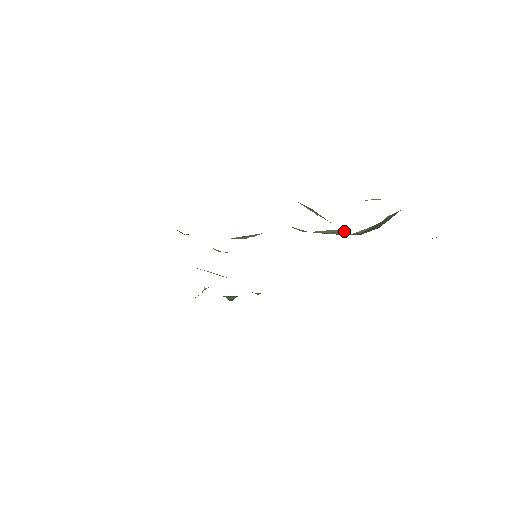
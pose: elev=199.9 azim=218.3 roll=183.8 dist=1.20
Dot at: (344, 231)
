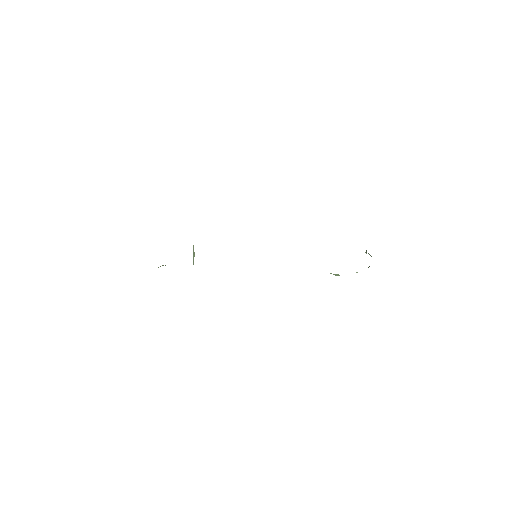
Dot at: occluded
